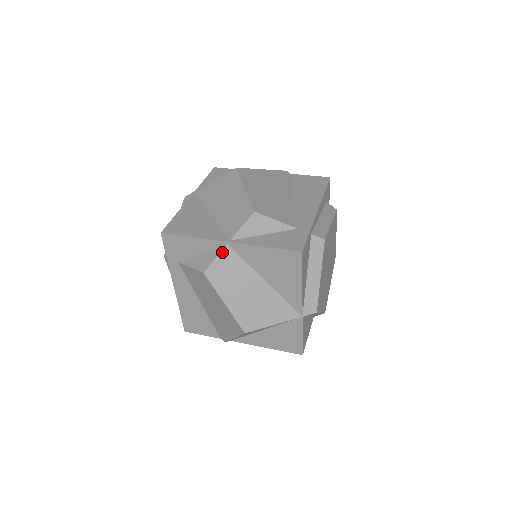
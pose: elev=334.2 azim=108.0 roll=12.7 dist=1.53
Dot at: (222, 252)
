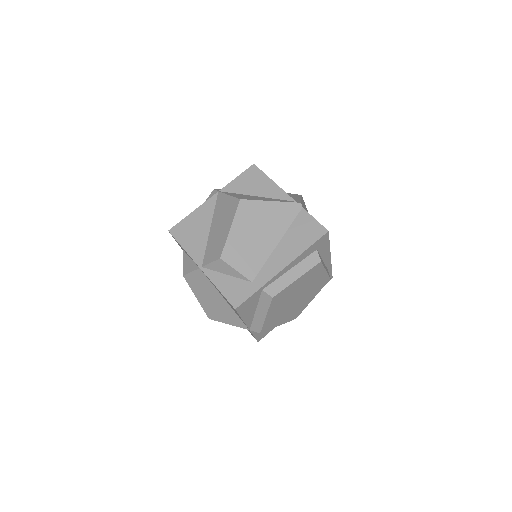
Dot at: (196, 271)
